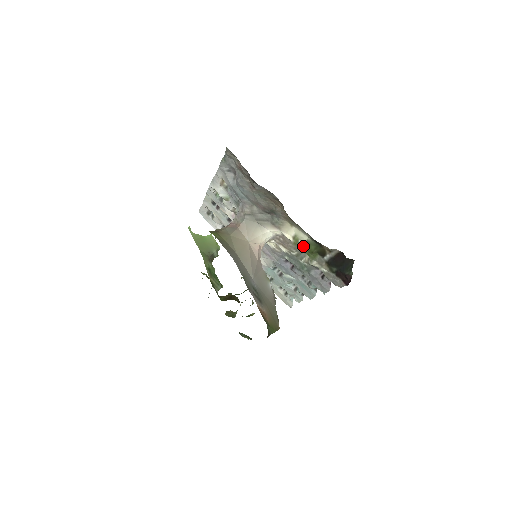
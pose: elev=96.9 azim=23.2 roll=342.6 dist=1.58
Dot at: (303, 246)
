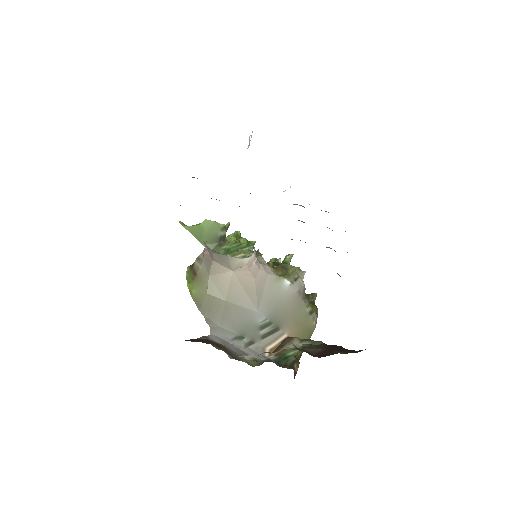
Dot at: occluded
